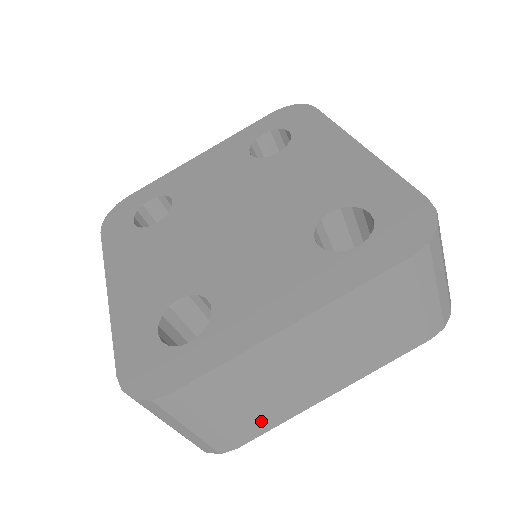
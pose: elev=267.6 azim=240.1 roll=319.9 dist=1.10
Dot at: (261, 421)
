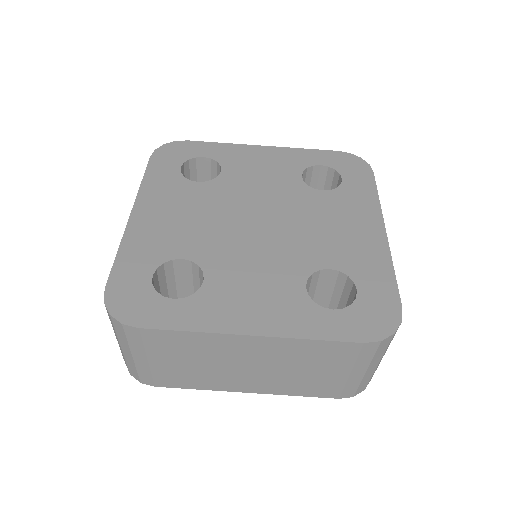
Dot at: (185, 380)
